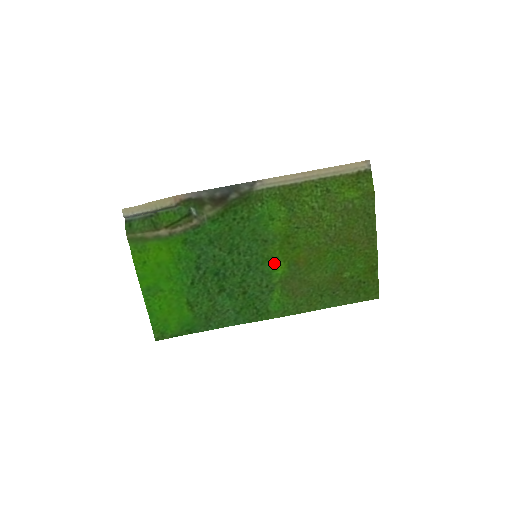
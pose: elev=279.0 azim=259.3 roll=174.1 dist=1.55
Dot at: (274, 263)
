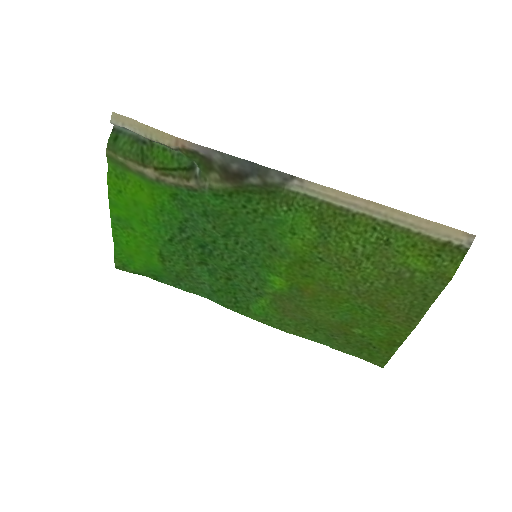
Dot at: (274, 275)
